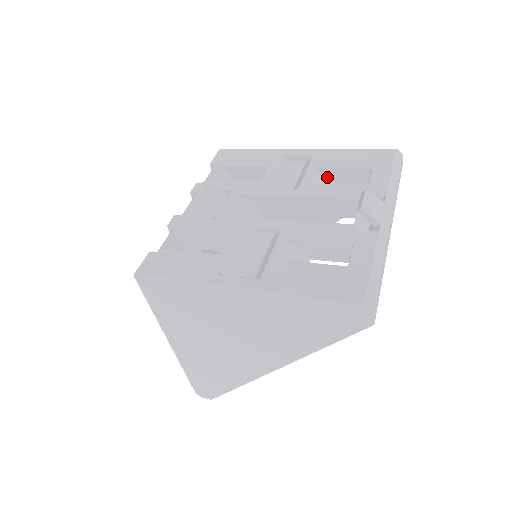
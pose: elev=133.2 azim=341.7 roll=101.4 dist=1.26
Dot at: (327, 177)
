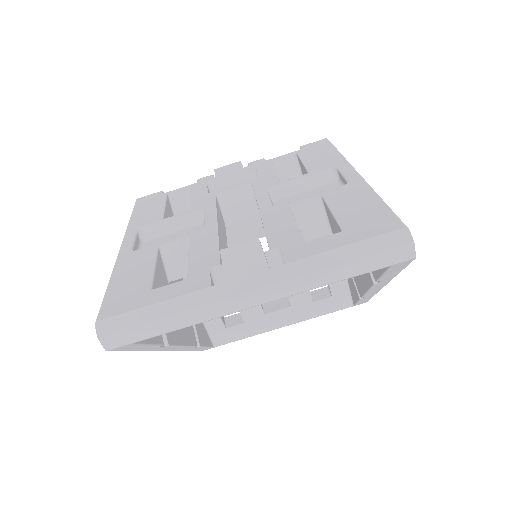
Dot at: (328, 215)
